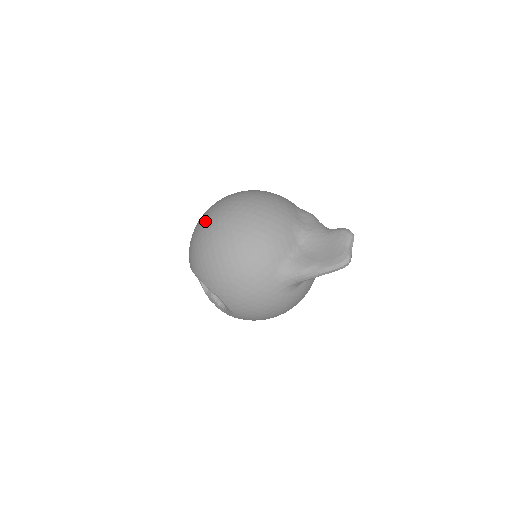
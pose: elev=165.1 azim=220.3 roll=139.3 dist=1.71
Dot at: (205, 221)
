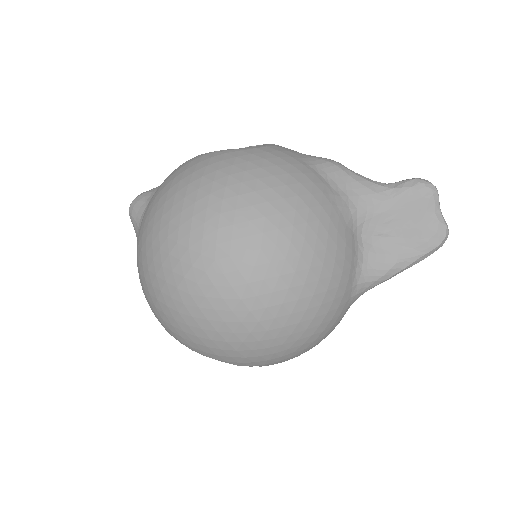
Dot at: (193, 286)
